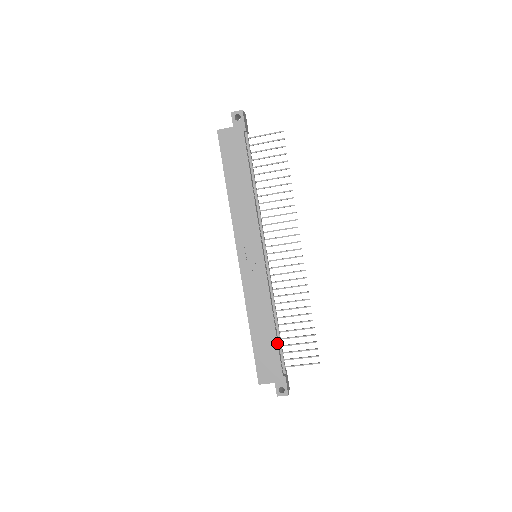
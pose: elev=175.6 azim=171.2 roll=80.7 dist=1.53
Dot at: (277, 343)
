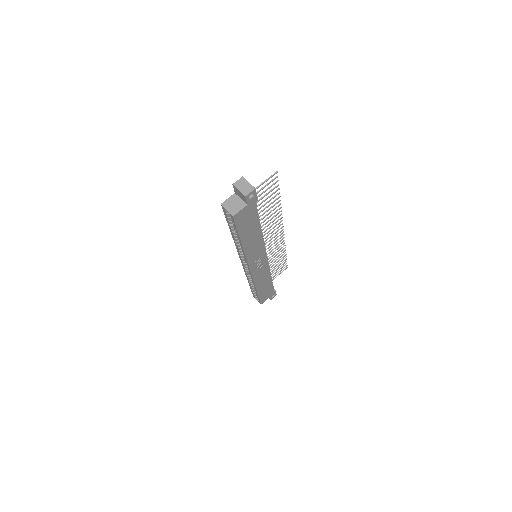
Dot at: (272, 283)
